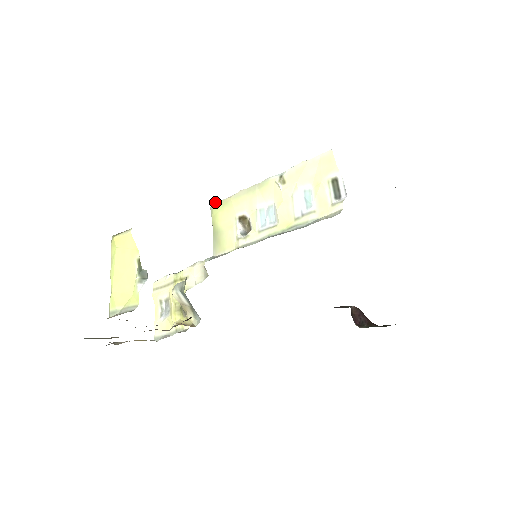
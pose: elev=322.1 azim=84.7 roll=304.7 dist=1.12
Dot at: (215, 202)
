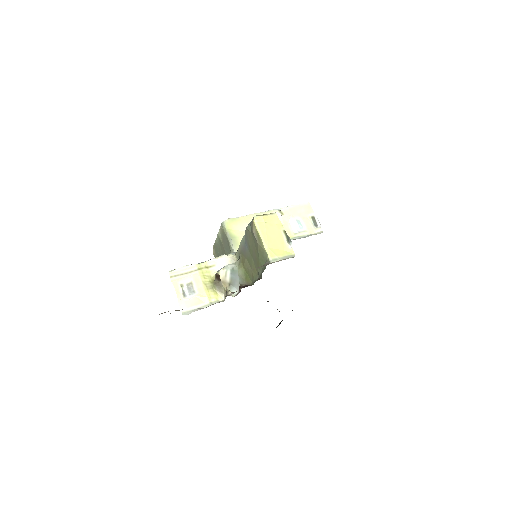
Dot at: (229, 218)
